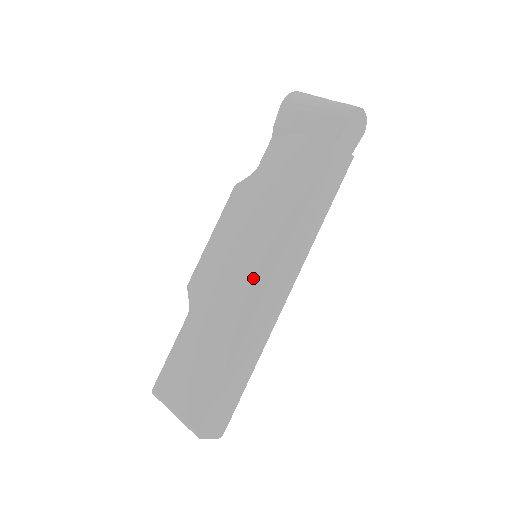
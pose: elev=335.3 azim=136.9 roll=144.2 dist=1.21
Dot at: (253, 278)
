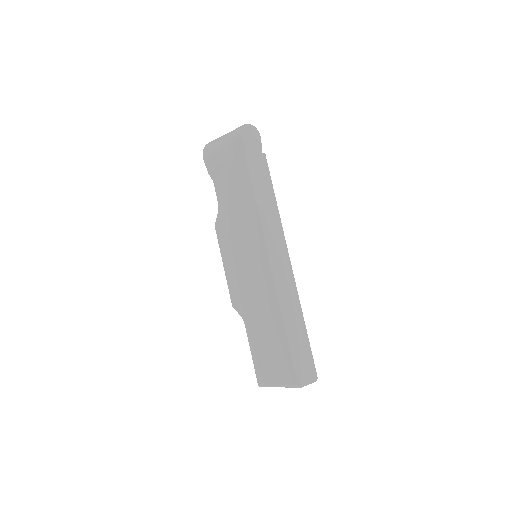
Dot at: (260, 269)
